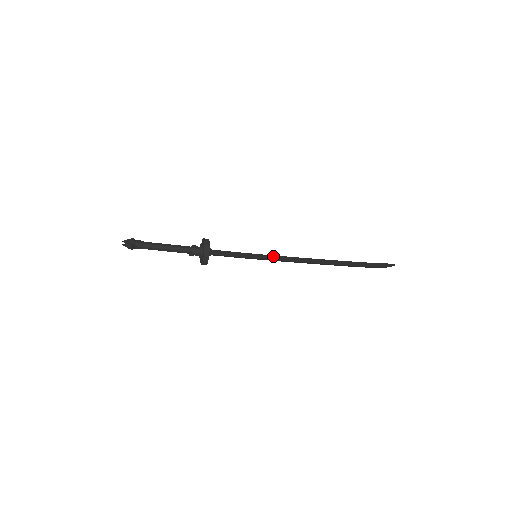
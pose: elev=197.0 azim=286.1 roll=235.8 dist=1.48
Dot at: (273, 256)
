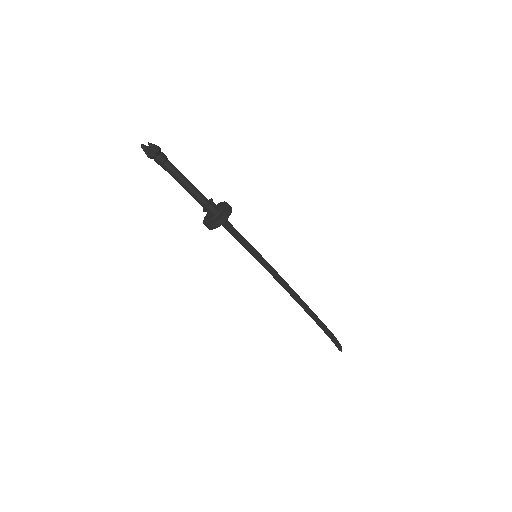
Dot at: occluded
